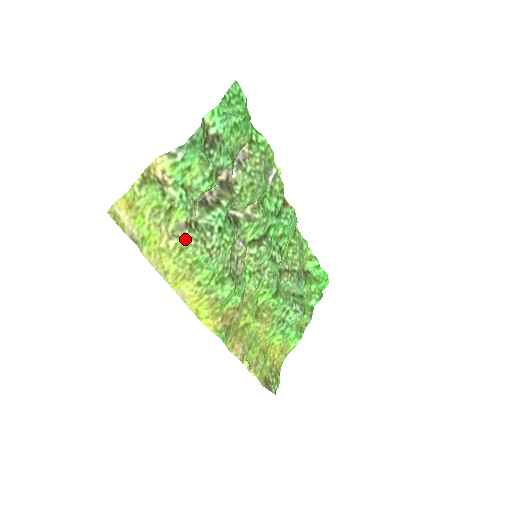
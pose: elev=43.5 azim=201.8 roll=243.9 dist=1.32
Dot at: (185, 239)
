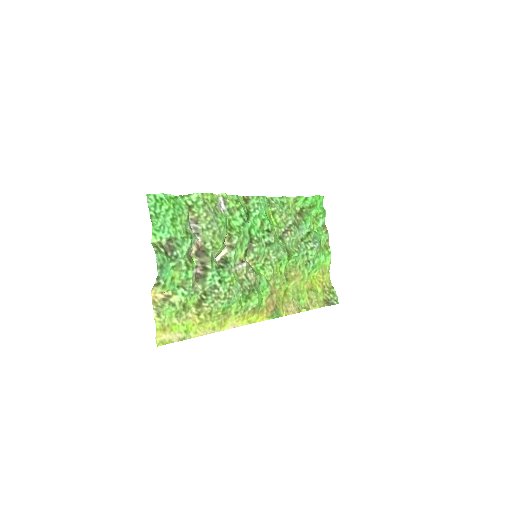
Dot at: (206, 309)
